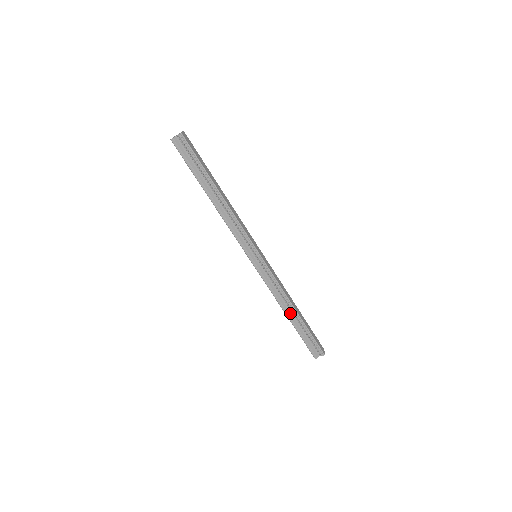
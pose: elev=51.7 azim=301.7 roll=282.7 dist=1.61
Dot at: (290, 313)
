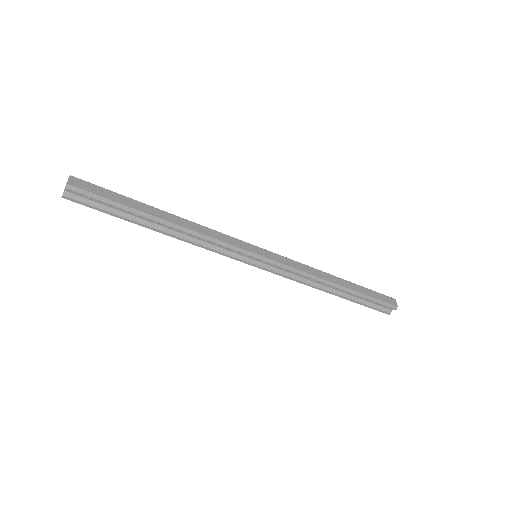
Dot at: (333, 289)
